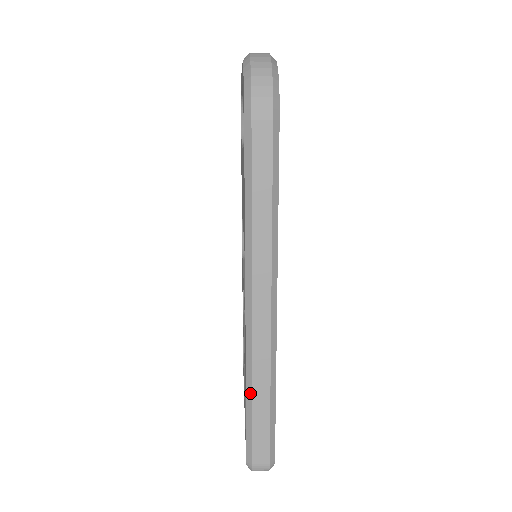
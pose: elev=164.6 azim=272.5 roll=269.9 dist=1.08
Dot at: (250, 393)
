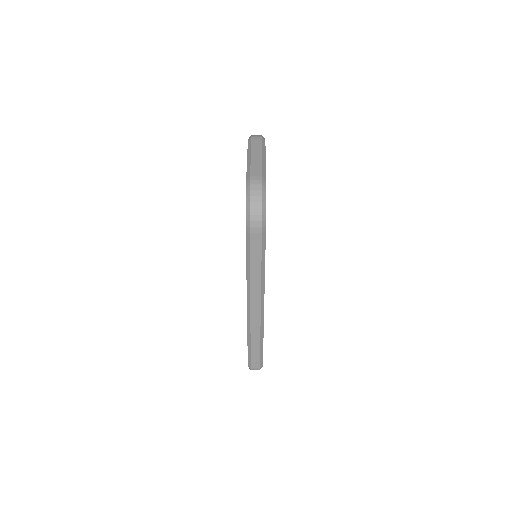
Dot at: (249, 341)
